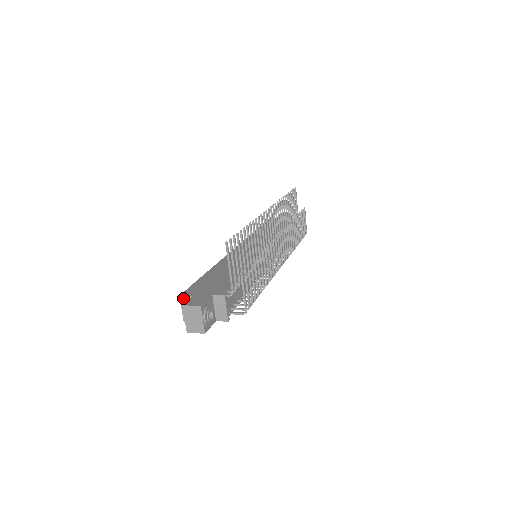
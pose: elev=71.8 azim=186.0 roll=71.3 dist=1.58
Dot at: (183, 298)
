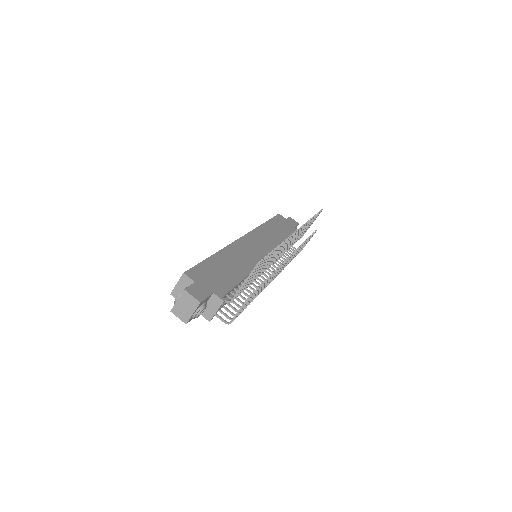
Dot at: (185, 277)
